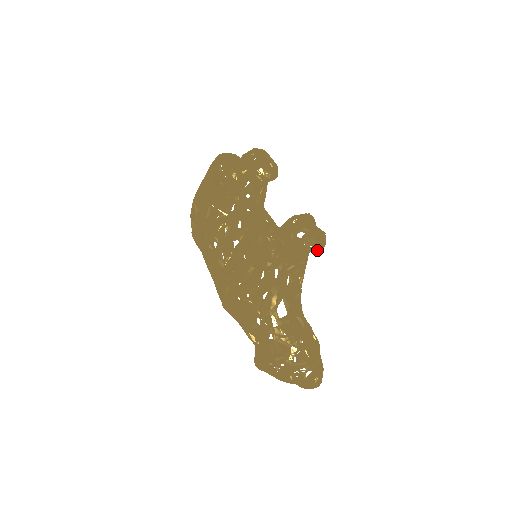
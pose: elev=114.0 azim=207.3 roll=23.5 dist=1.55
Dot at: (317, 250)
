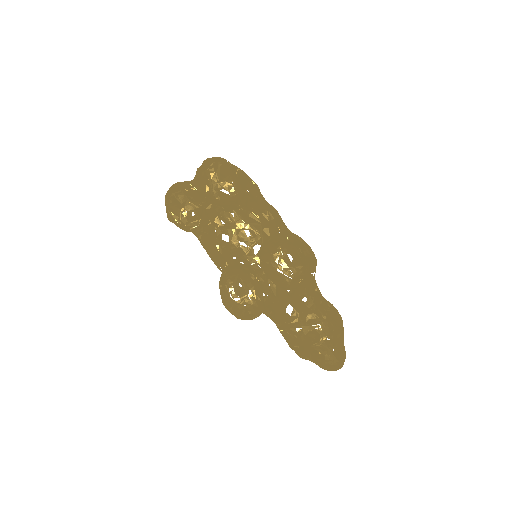
Dot at: (296, 288)
